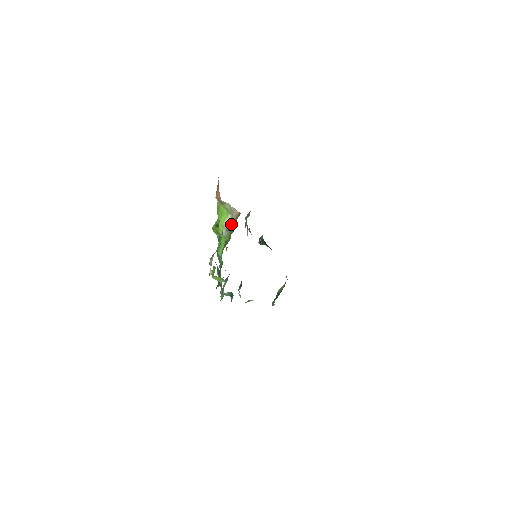
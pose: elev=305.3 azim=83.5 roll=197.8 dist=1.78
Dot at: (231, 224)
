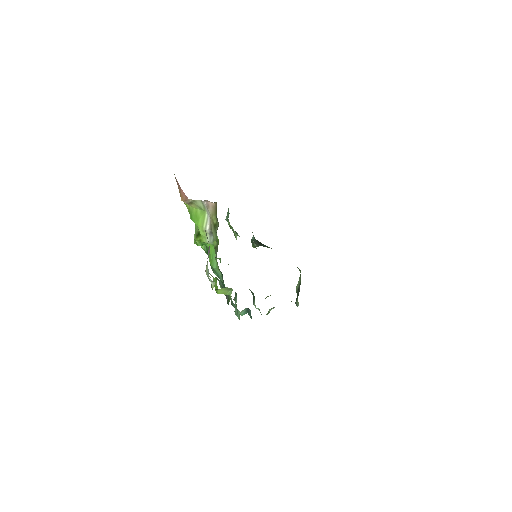
Dot at: (212, 222)
